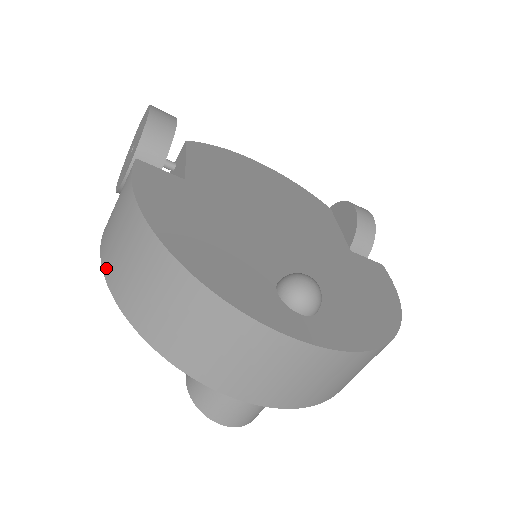
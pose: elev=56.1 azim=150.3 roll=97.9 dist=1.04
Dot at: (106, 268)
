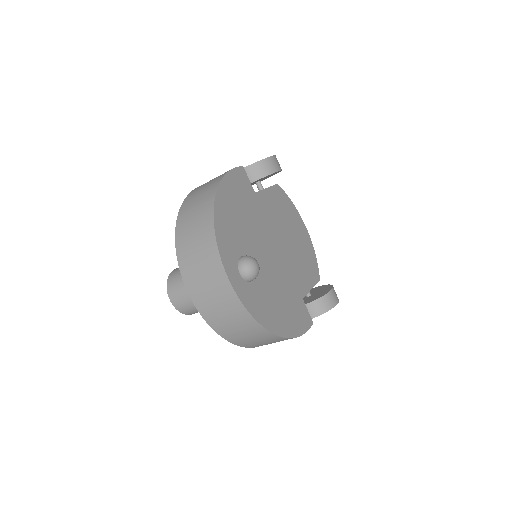
Dot at: (190, 194)
